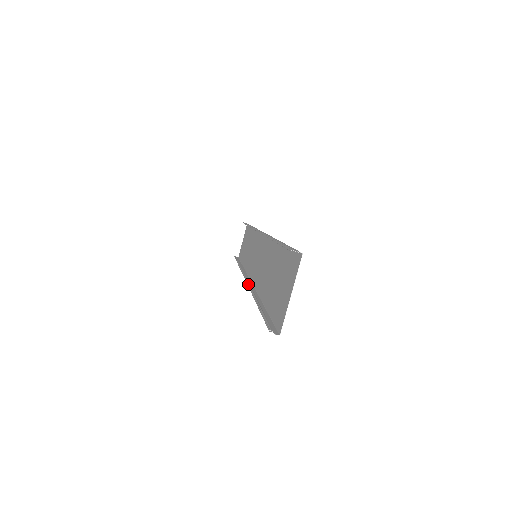
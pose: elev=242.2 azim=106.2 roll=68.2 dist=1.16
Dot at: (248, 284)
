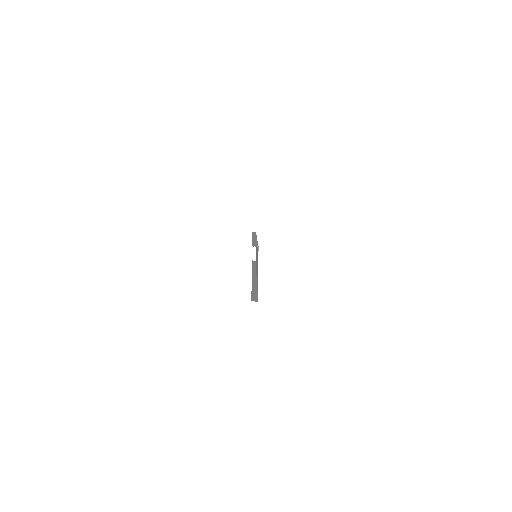
Dot at: (252, 278)
